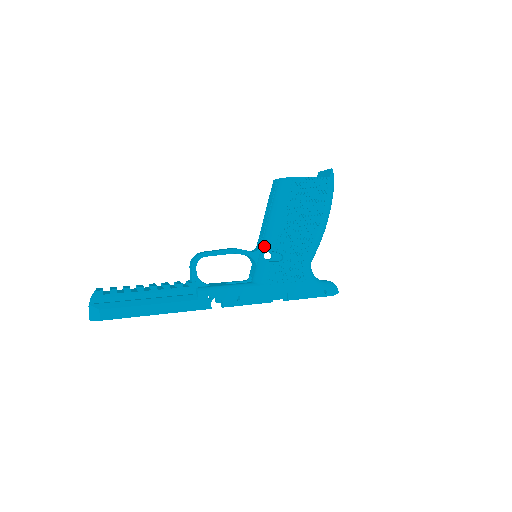
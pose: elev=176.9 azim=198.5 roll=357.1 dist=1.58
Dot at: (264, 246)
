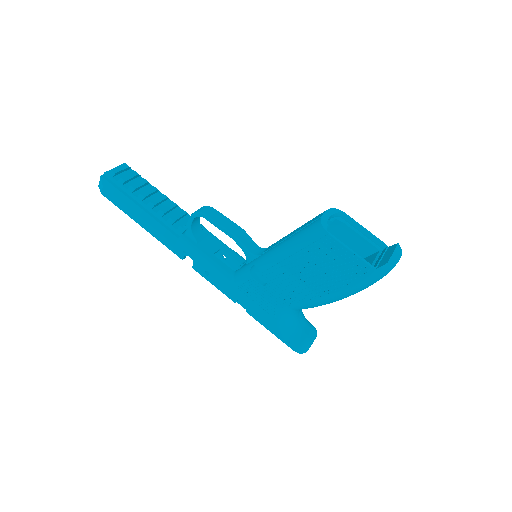
Dot at: (259, 259)
